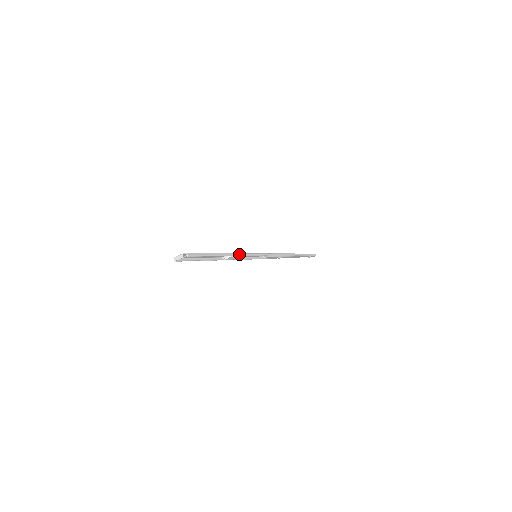
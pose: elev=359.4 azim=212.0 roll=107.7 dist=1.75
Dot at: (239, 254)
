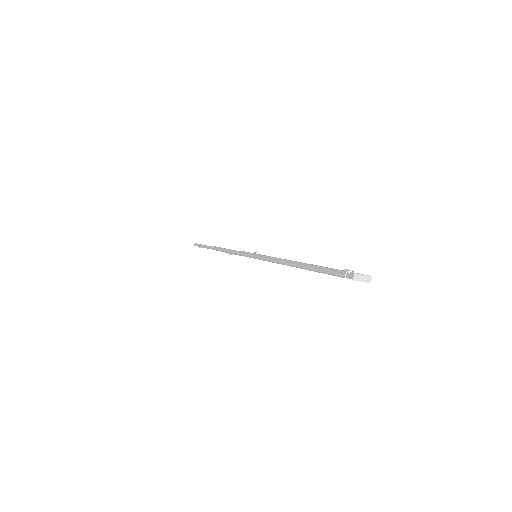
Dot at: occluded
